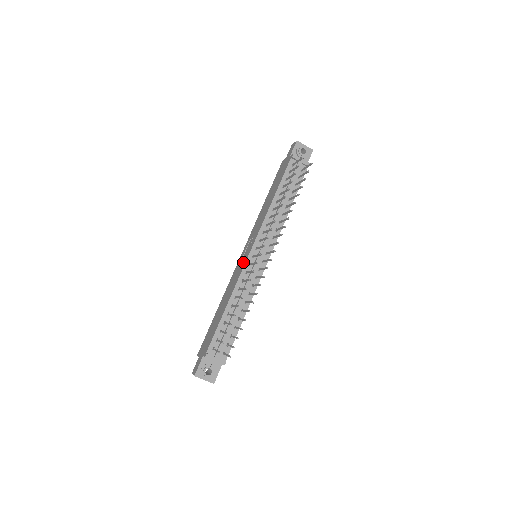
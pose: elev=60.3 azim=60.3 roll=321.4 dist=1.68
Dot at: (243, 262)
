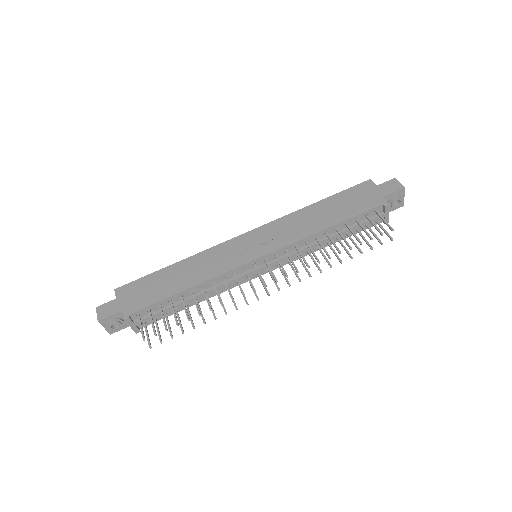
Dot at: (240, 257)
